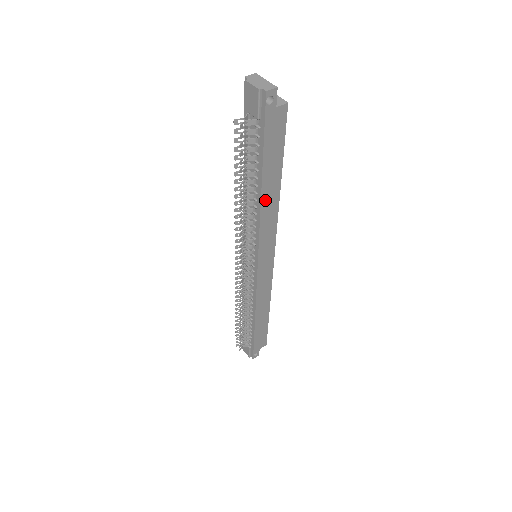
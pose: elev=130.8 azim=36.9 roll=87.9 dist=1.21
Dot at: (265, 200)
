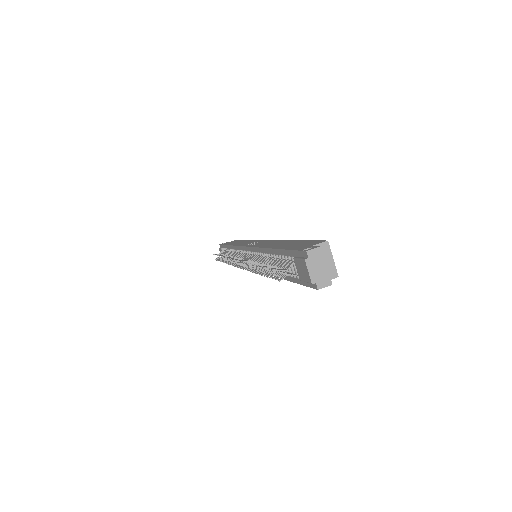
Dot at: occluded
